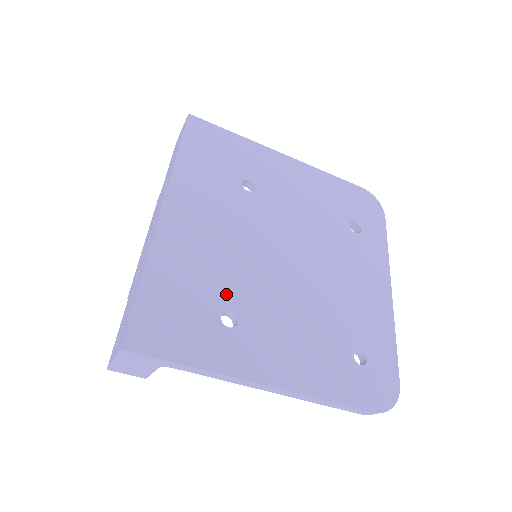
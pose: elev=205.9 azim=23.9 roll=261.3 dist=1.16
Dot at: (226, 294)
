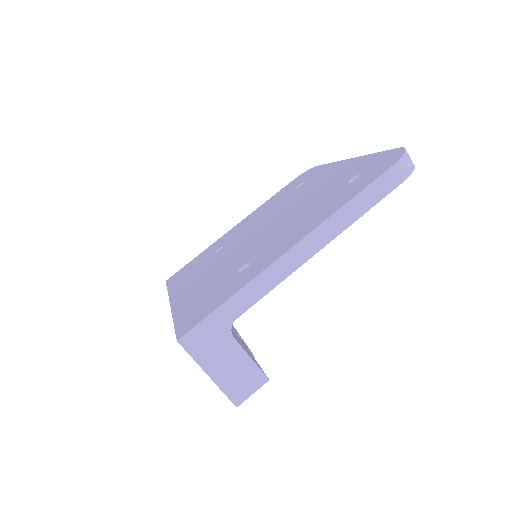
Dot at: (234, 268)
